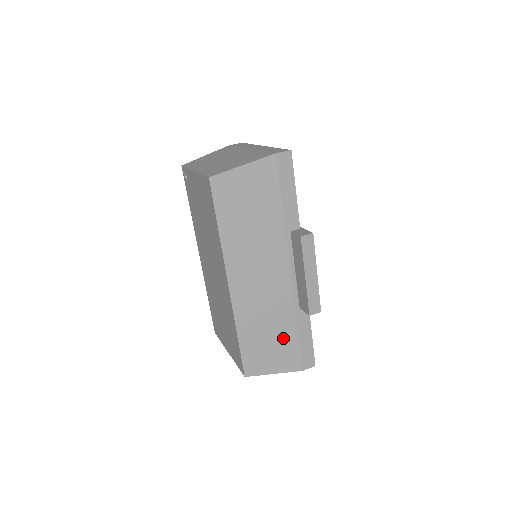
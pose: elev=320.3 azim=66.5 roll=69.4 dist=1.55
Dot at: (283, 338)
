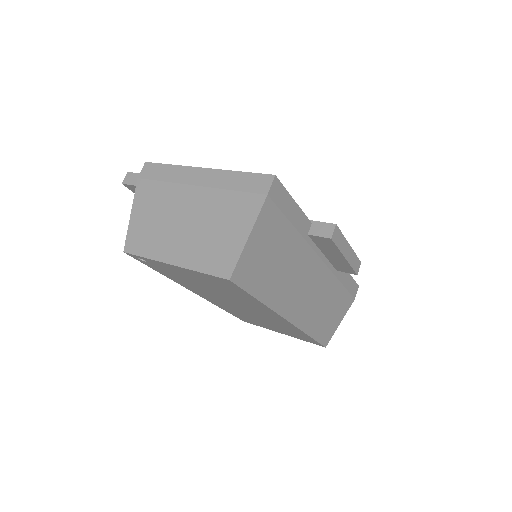
Dot at: (336, 300)
